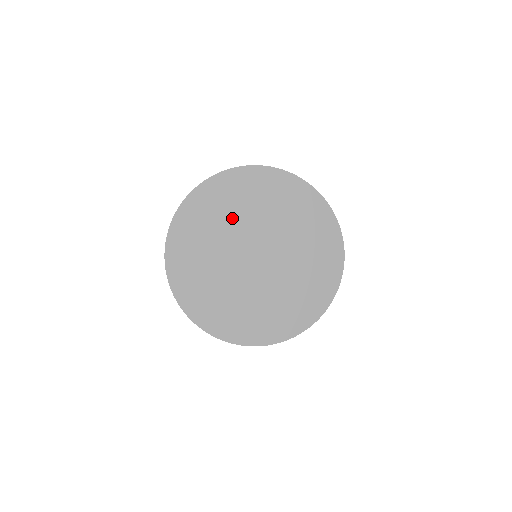
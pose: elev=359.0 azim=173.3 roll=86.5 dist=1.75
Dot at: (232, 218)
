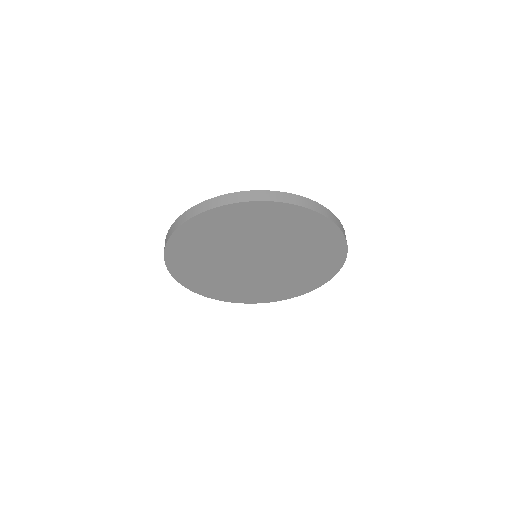
Dot at: (211, 263)
